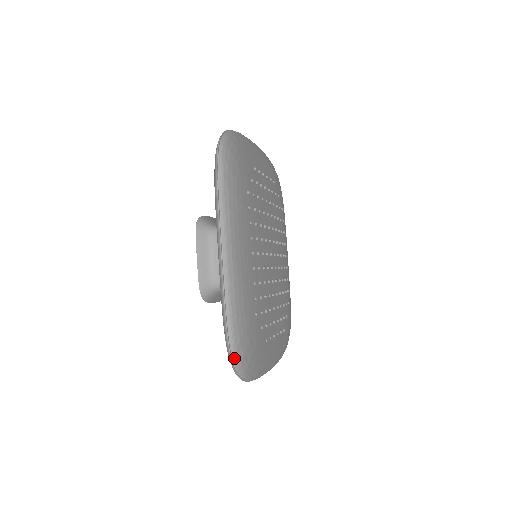
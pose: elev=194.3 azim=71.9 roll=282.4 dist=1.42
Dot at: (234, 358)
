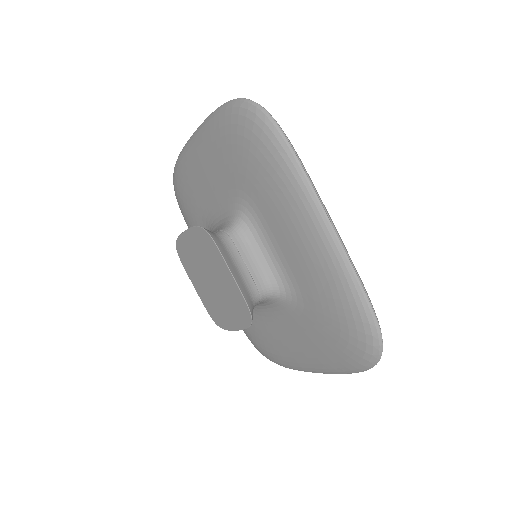
Dot at: occluded
